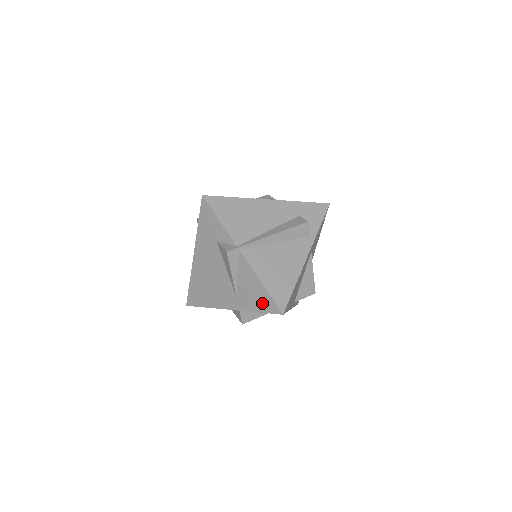
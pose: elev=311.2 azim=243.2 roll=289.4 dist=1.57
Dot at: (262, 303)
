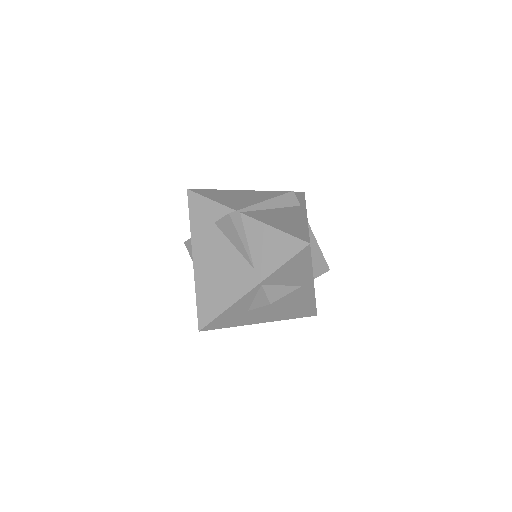
Dot at: (283, 250)
